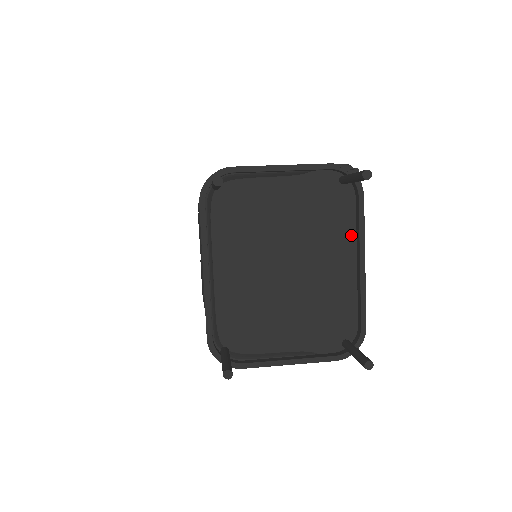
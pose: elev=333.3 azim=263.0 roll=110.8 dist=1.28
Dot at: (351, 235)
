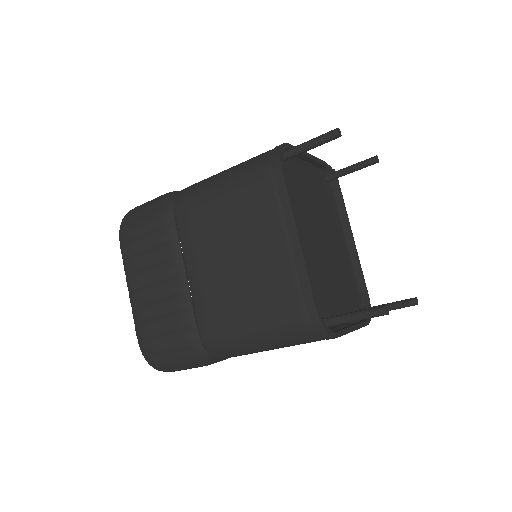
Dot at: (339, 222)
